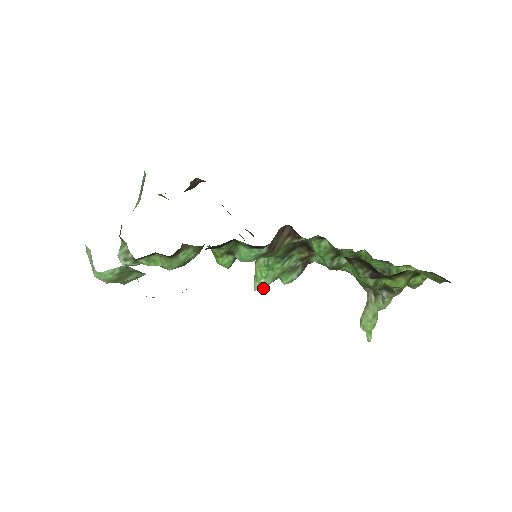
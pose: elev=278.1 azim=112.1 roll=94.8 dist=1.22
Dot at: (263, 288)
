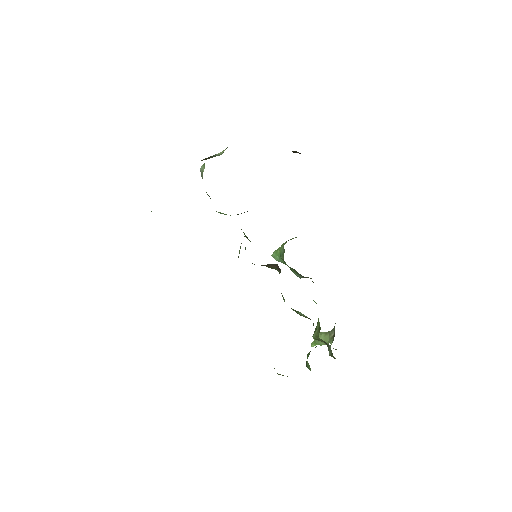
Dot at: (276, 260)
